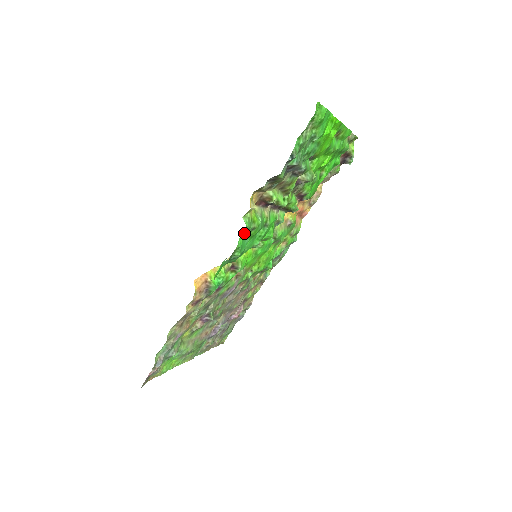
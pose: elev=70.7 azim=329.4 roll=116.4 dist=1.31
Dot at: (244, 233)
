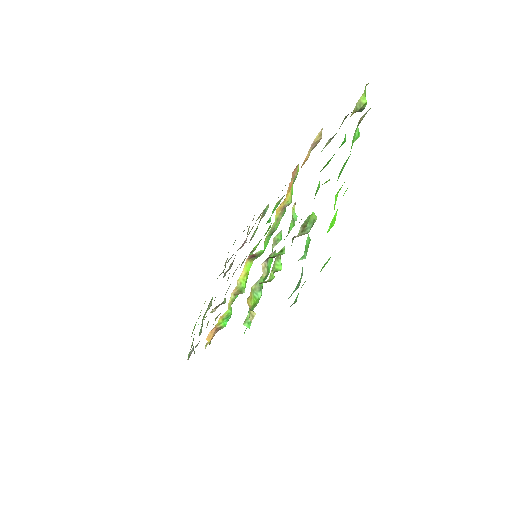
Dot at: occluded
